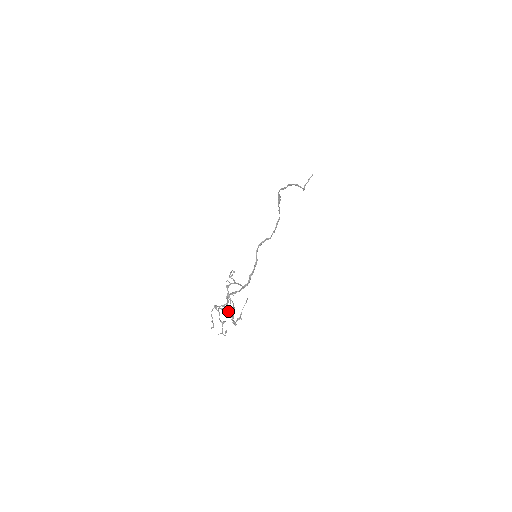
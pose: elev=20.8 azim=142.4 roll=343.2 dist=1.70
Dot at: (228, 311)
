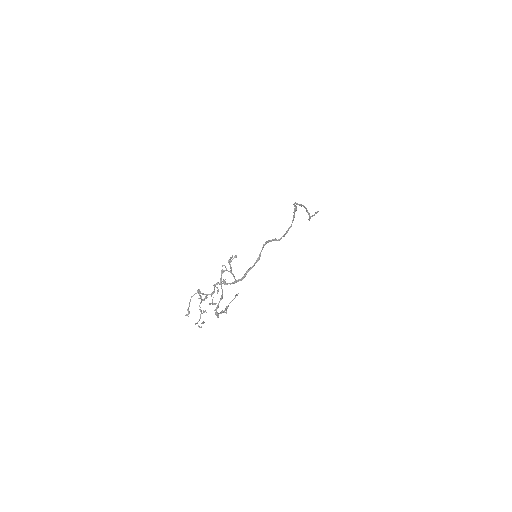
Dot at: occluded
